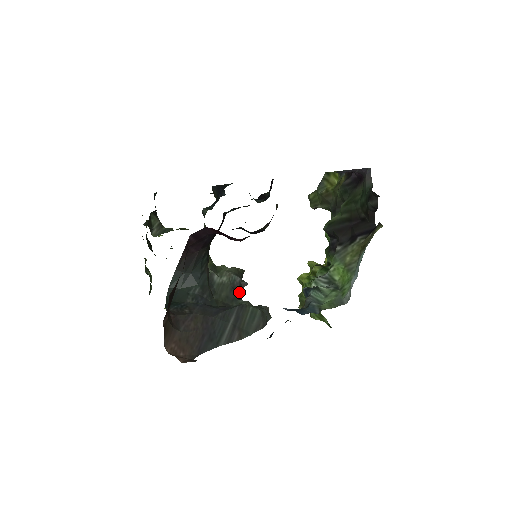
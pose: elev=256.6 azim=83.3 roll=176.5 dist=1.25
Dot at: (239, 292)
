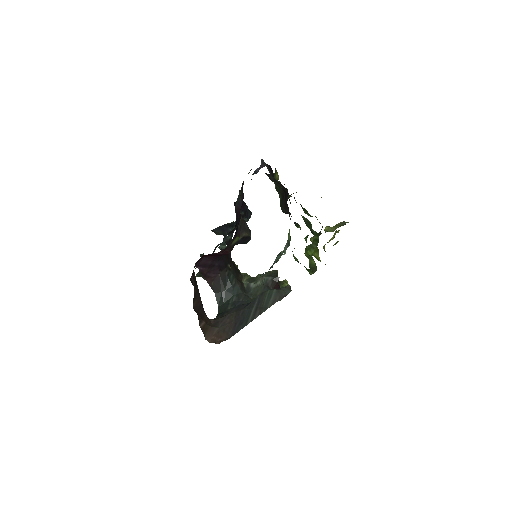
Dot at: (274, 286)
